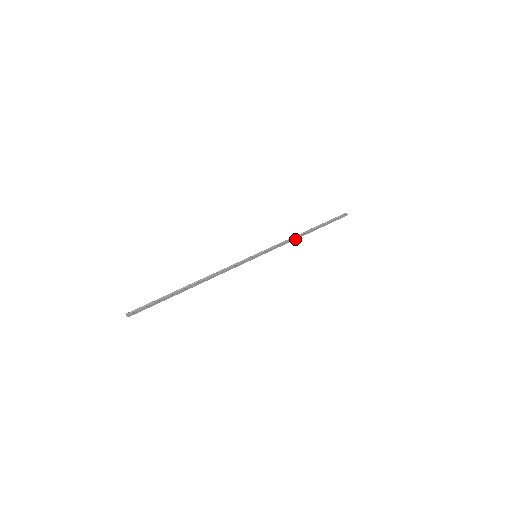
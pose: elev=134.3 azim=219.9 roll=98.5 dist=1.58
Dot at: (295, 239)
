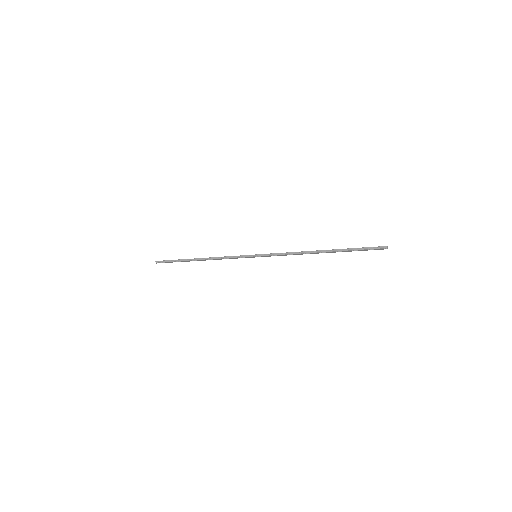
Dot at: occluded
